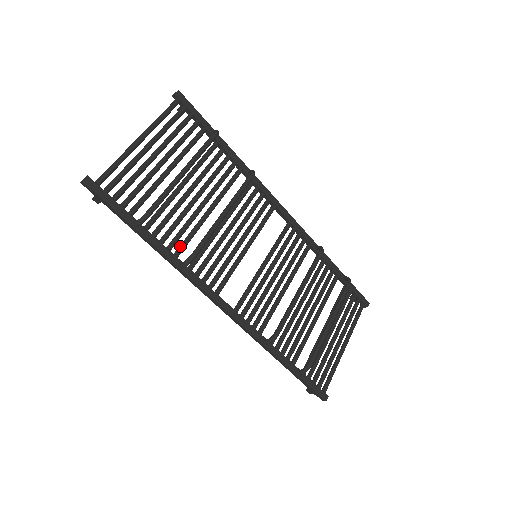
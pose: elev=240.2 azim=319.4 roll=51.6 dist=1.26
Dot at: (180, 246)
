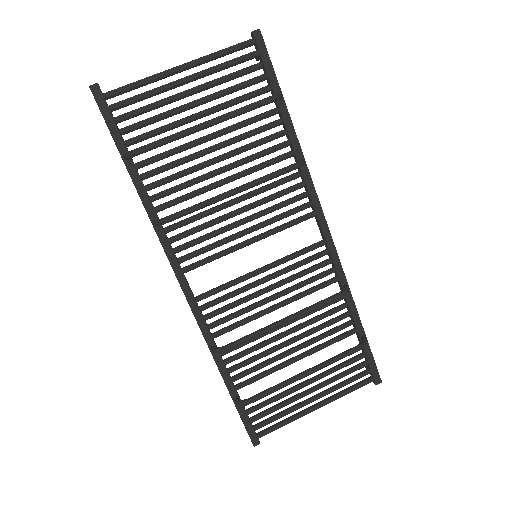
Dot at: (167, 202)
